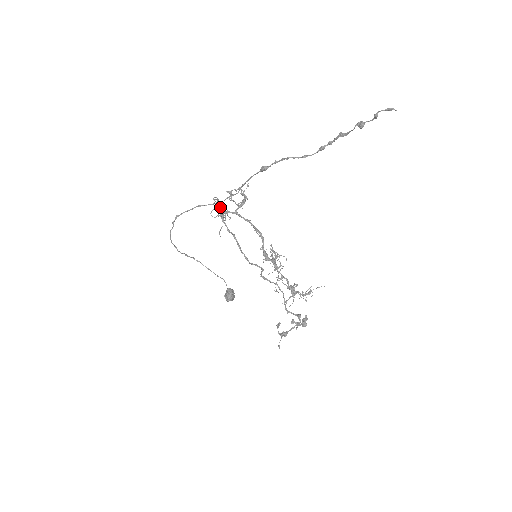
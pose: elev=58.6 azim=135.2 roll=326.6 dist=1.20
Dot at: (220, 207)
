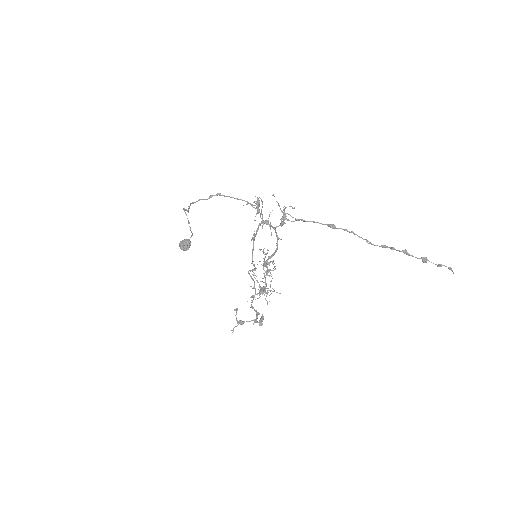
Dot at: occluded
